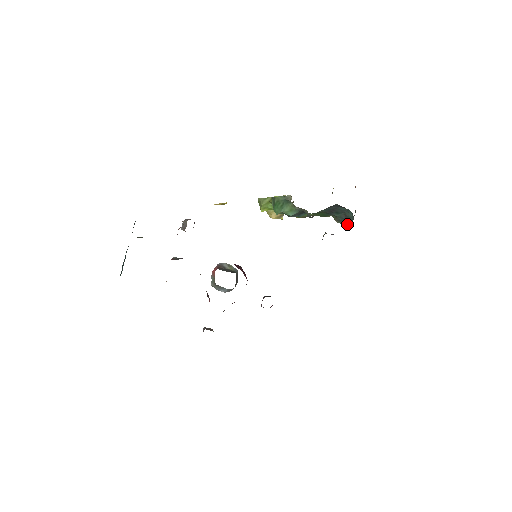
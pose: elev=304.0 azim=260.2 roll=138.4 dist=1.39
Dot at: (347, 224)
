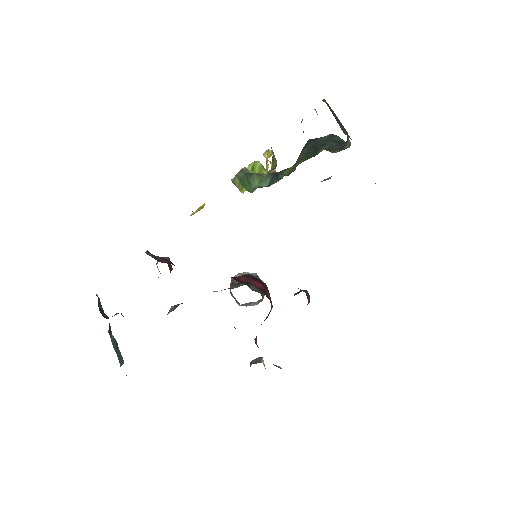
Dot at: (348, 147)
